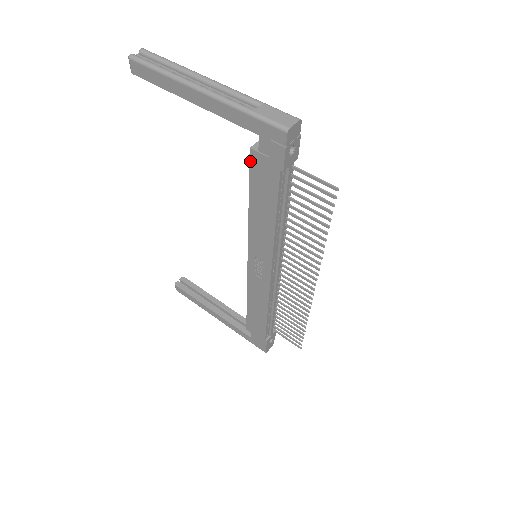
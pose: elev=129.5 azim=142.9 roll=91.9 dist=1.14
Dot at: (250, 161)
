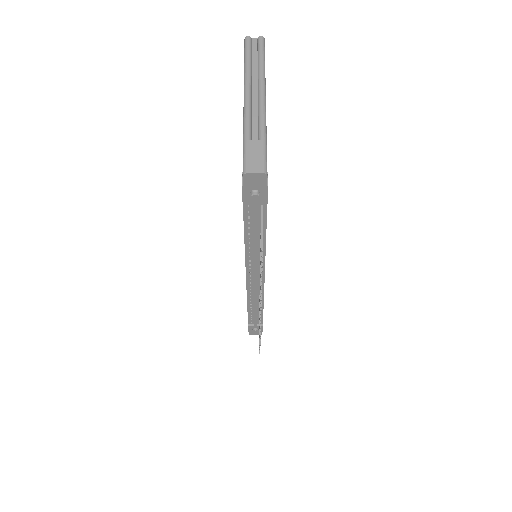
Dot at: occluded
